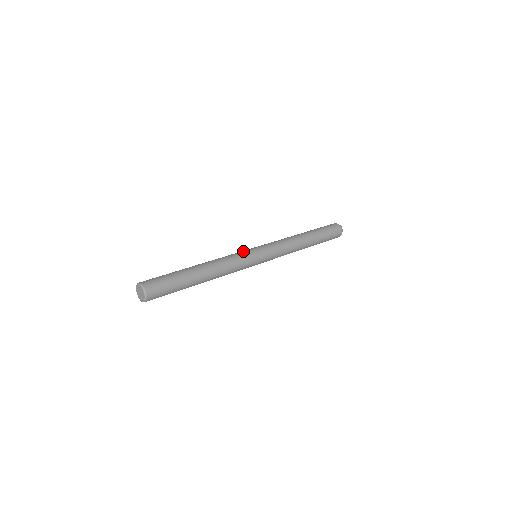
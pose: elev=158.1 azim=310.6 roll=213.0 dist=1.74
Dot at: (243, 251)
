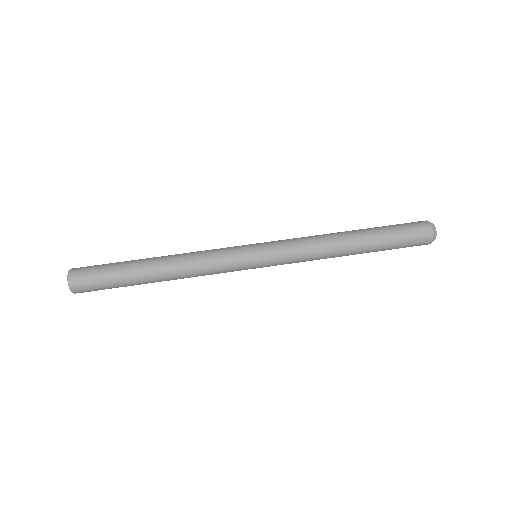
Dot at: (234, 262)
